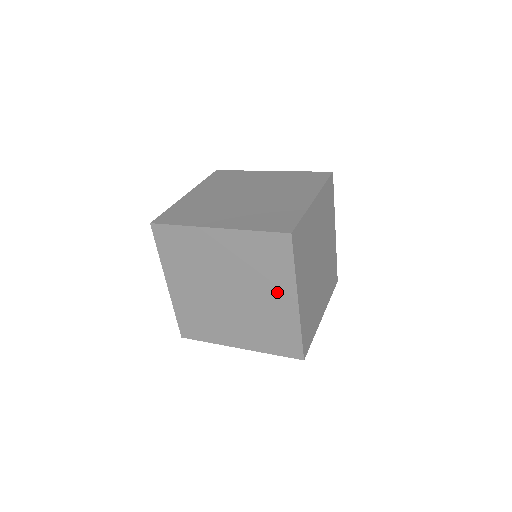
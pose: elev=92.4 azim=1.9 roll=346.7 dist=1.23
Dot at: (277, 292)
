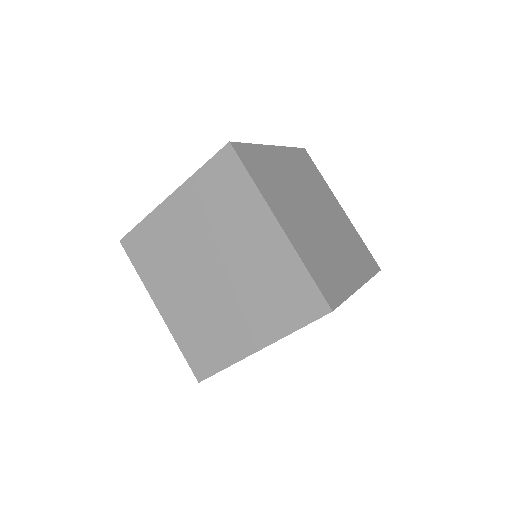
Dot at: (254, 228)
